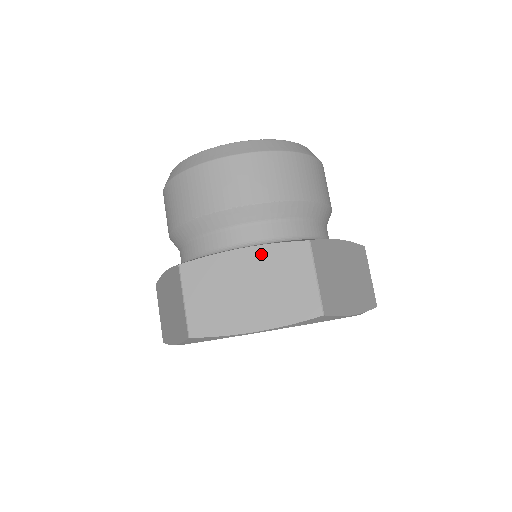
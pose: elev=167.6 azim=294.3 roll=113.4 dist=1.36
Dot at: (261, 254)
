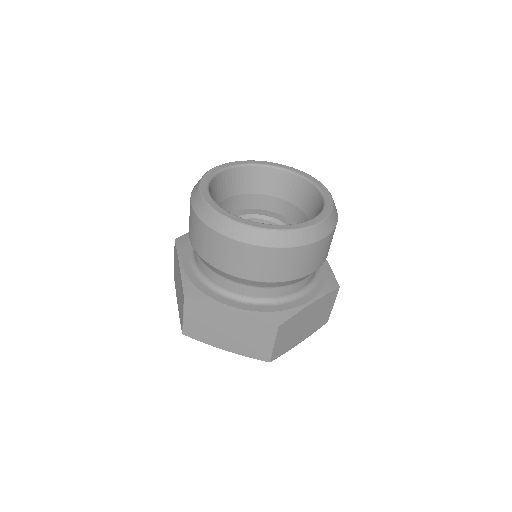
Dot at: (242, 318)
